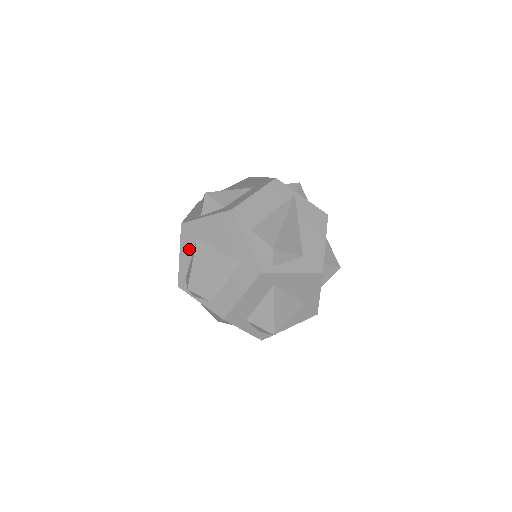
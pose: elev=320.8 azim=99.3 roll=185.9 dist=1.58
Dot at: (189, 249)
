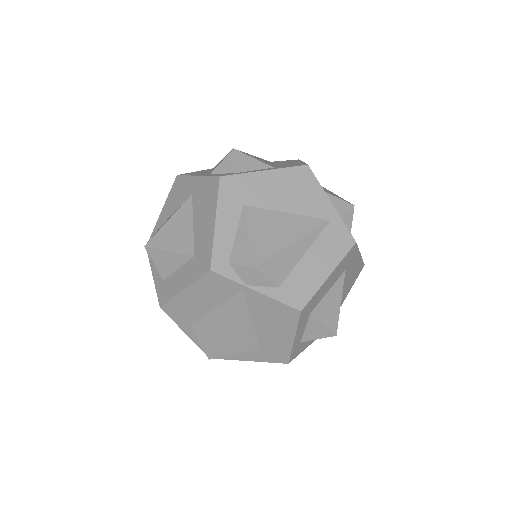
Dot at: occluded
